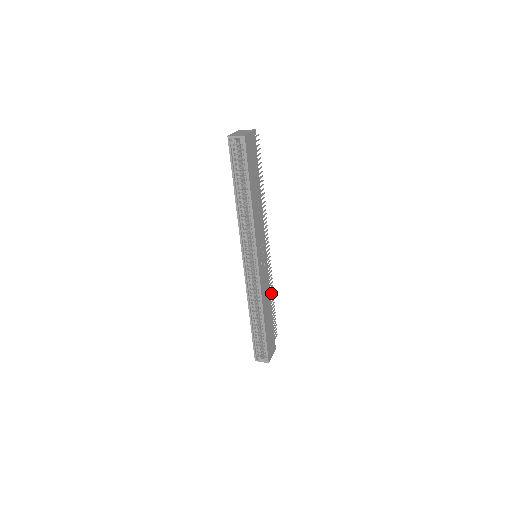
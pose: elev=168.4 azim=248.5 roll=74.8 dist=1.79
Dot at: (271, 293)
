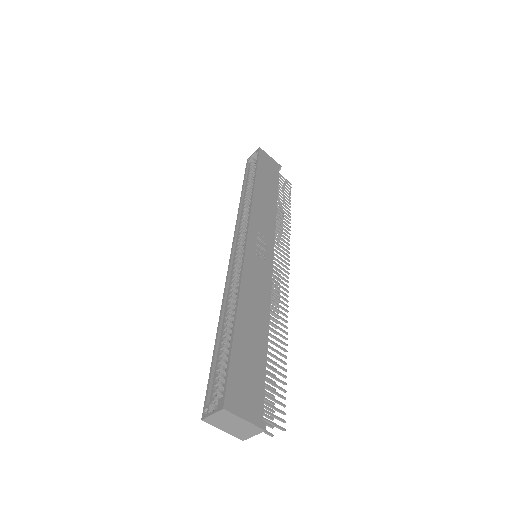
Dot at: (280, 335)
